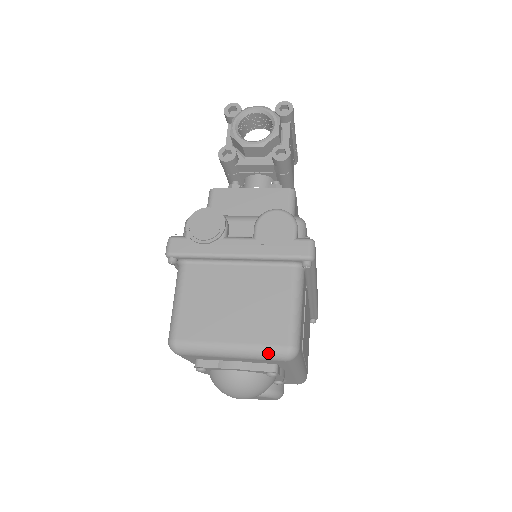
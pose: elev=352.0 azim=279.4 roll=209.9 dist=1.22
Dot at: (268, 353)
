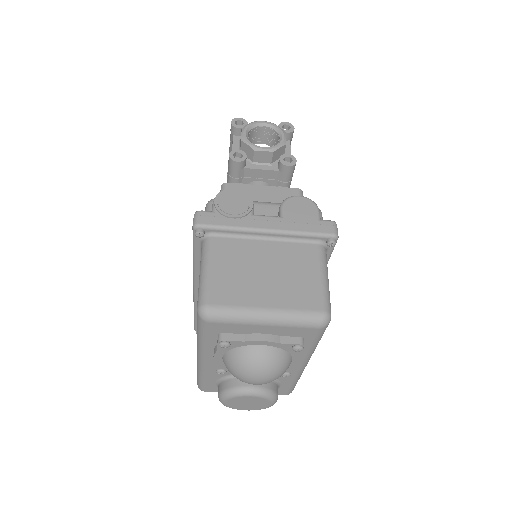
Dot at: (304, 318)
